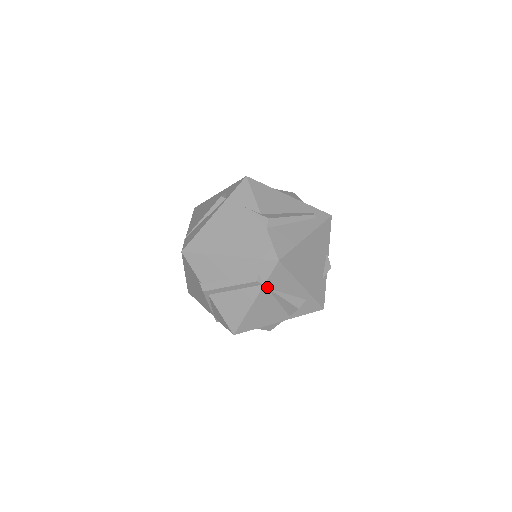
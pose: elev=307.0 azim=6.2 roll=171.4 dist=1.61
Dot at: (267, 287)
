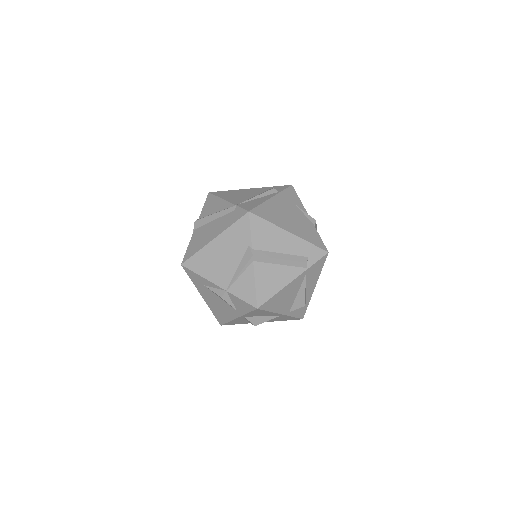
Dot at: (307, 272)
